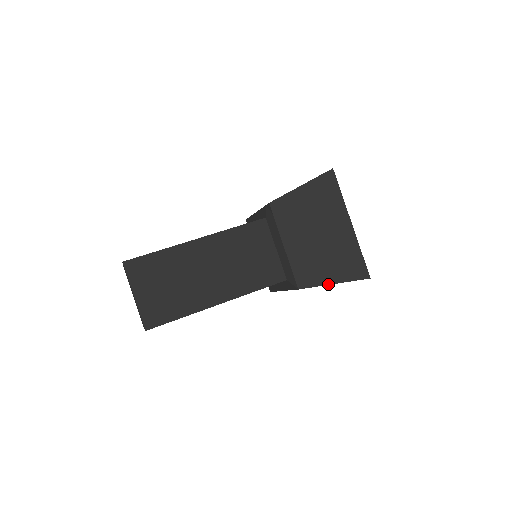
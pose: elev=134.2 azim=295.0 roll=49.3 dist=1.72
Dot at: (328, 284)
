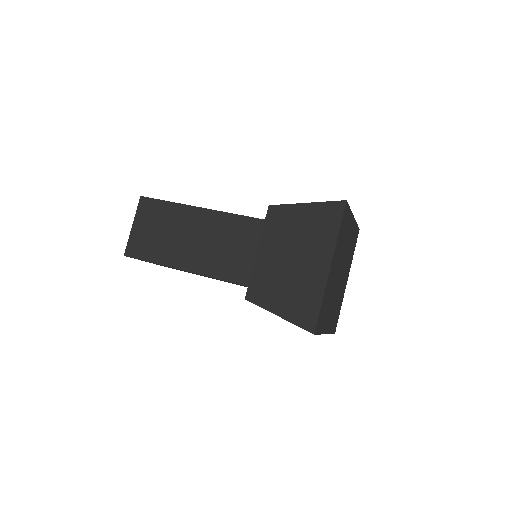
Dot at: (272, 312)
